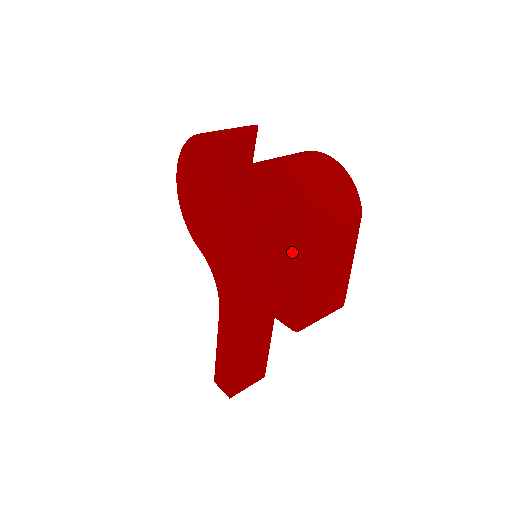
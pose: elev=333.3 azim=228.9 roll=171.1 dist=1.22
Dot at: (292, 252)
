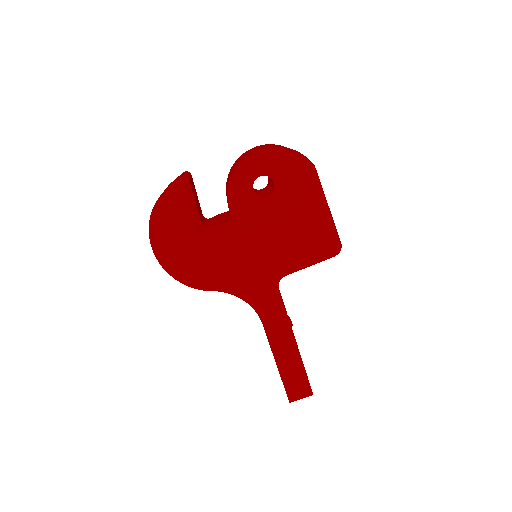
Dot at: (304, 198)
